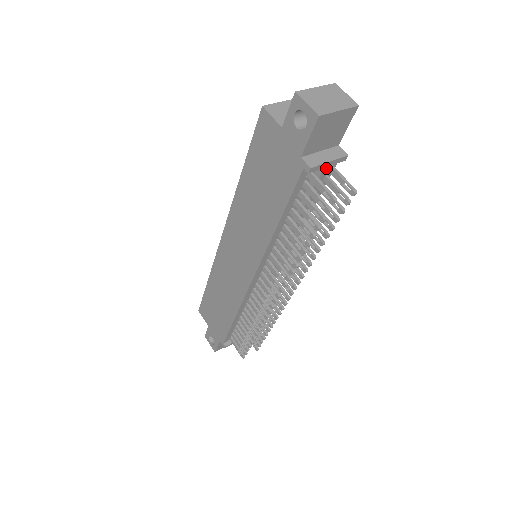
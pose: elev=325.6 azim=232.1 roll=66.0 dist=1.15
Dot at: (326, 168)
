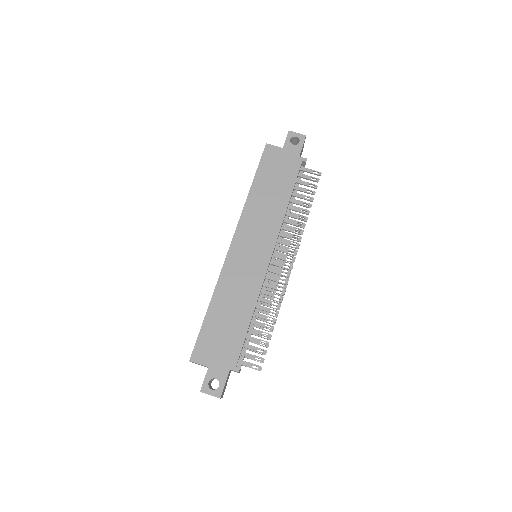
Dot at: occluded
